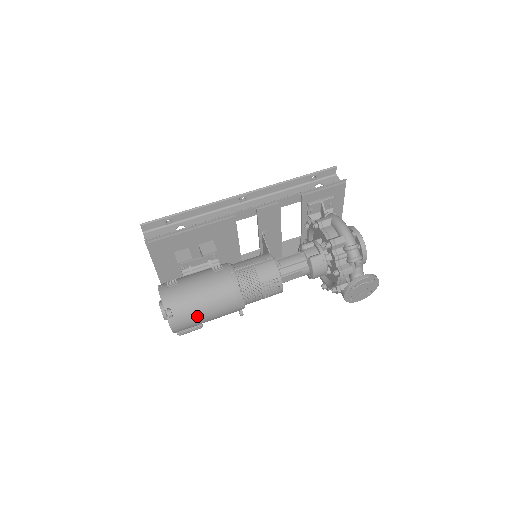
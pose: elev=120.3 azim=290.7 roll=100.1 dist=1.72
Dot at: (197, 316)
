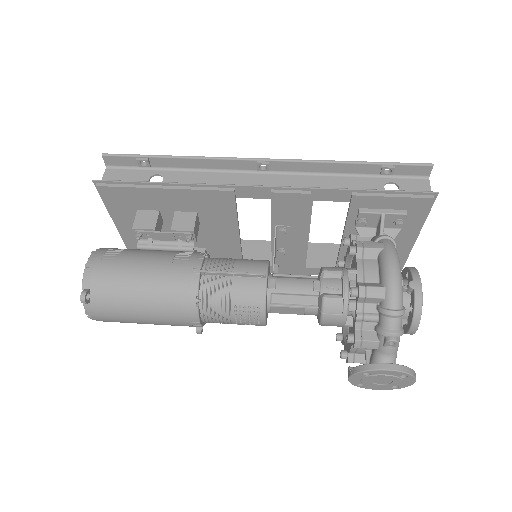
Dot at: (126, 314)
